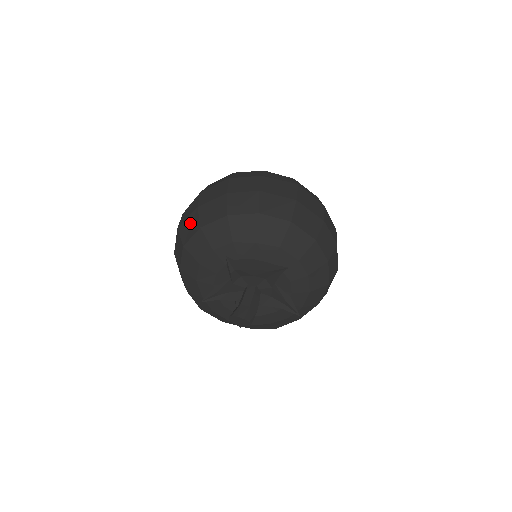
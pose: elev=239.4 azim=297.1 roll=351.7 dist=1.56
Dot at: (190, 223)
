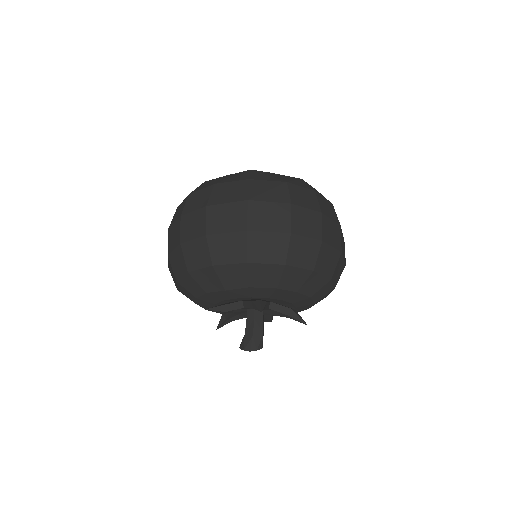
Dot at: (171, 269)
